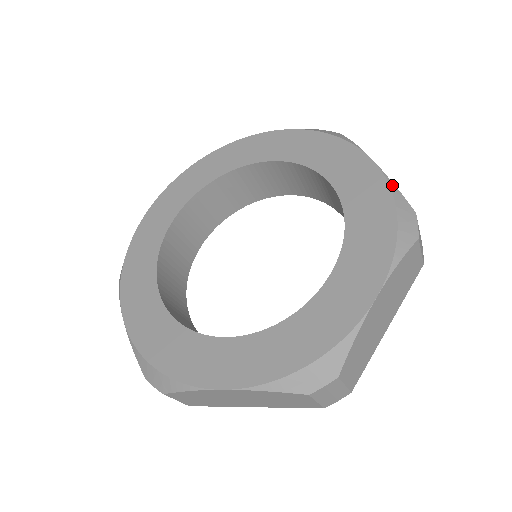
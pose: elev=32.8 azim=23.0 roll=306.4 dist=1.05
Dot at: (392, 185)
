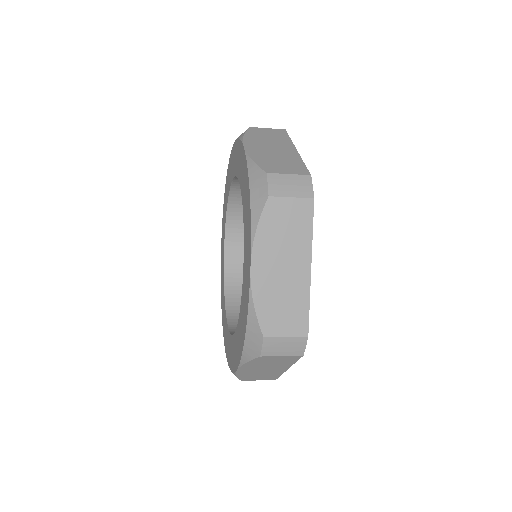
Dot at: (249, 162)
